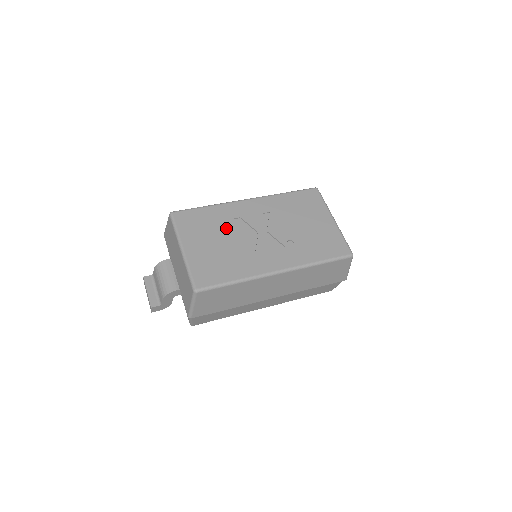
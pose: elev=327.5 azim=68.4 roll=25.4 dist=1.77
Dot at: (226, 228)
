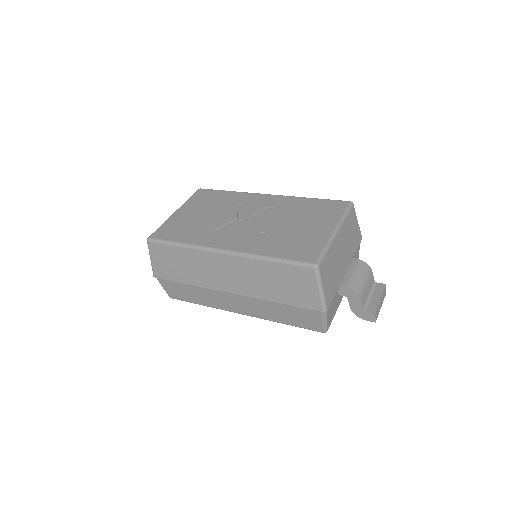
Dot at: (224, 208)
